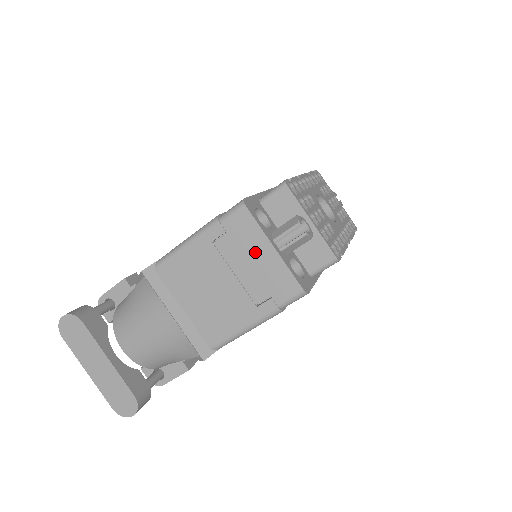
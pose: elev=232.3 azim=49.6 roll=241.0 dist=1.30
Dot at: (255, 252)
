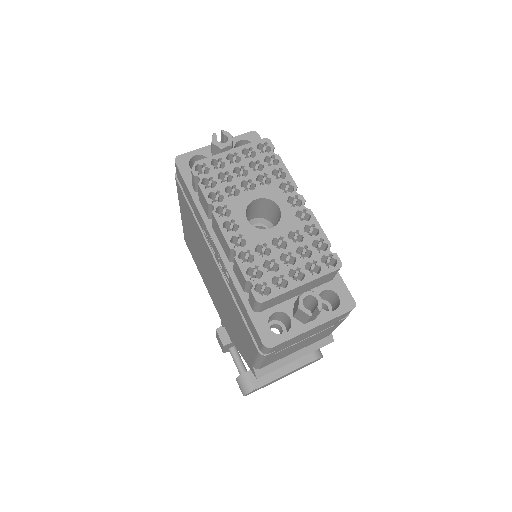
Dot at: (304, 335)
